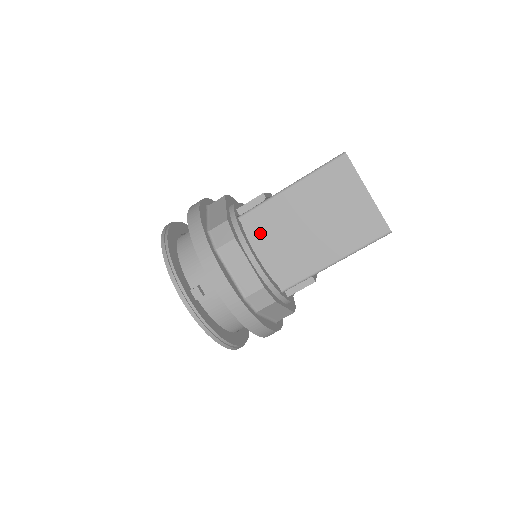
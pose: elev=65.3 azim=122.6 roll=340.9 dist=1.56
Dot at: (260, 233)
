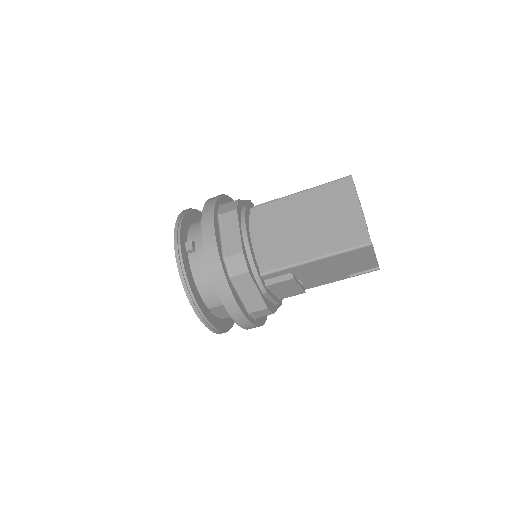
Dot at: (262, 223)
